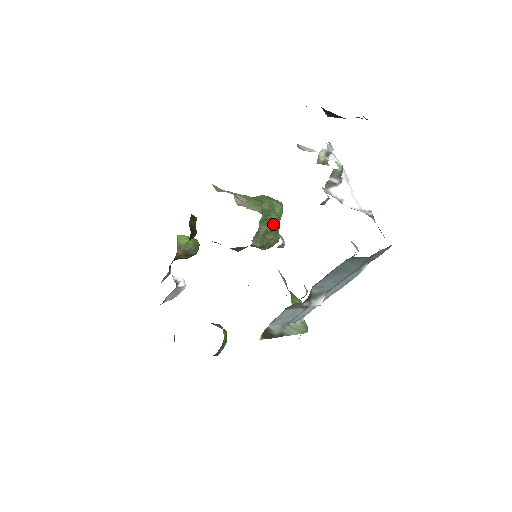
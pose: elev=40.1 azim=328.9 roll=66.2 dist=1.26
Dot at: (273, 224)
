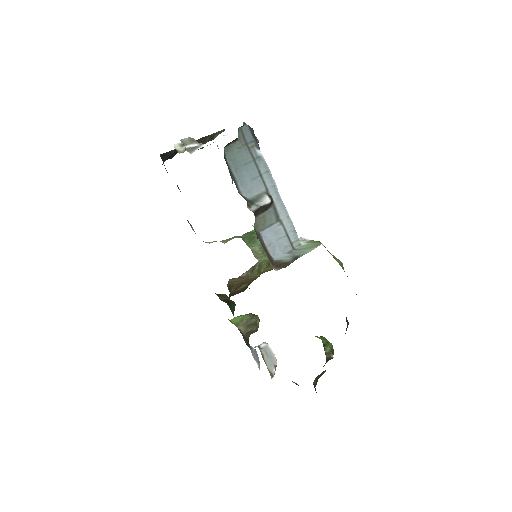
Dot at: occluded
